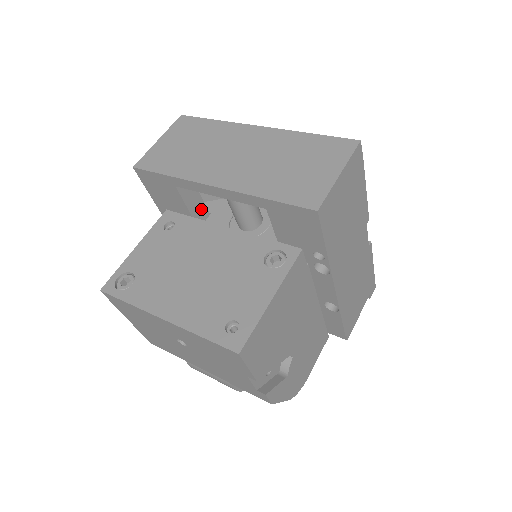
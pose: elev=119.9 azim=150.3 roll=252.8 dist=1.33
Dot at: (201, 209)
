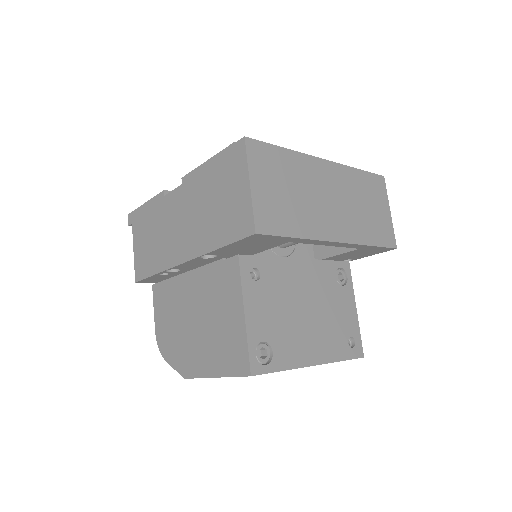
Dot at: occluded
